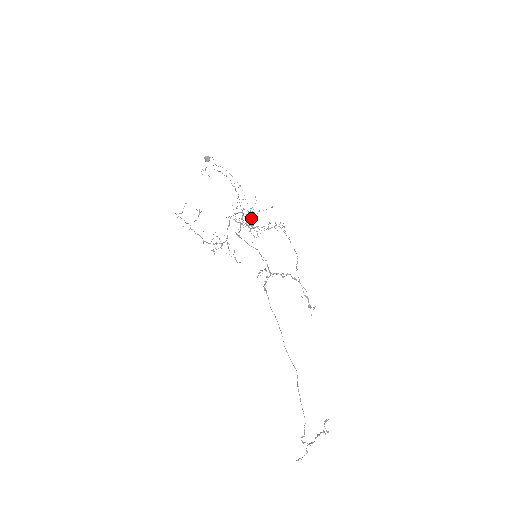
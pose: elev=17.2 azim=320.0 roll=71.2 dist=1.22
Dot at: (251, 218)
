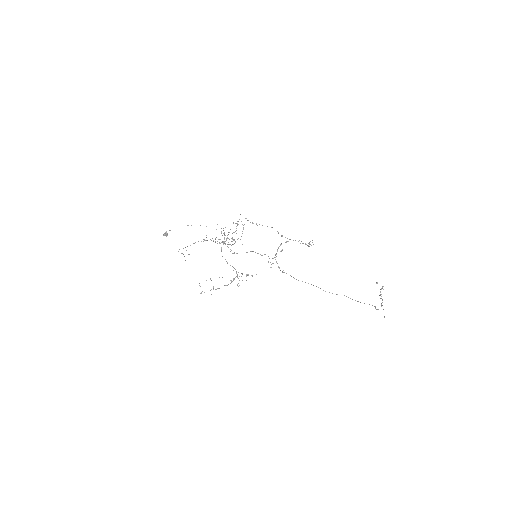
Dot at: occluded
